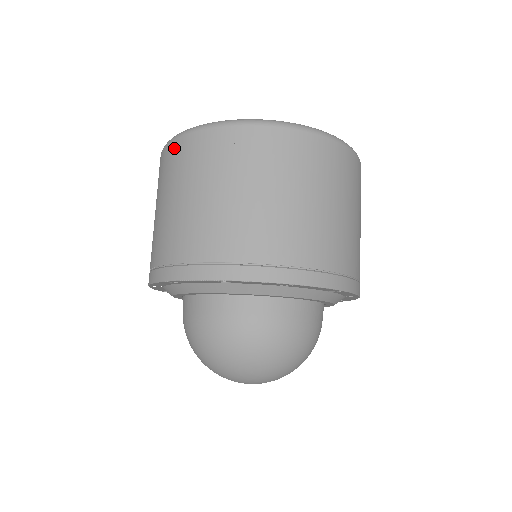
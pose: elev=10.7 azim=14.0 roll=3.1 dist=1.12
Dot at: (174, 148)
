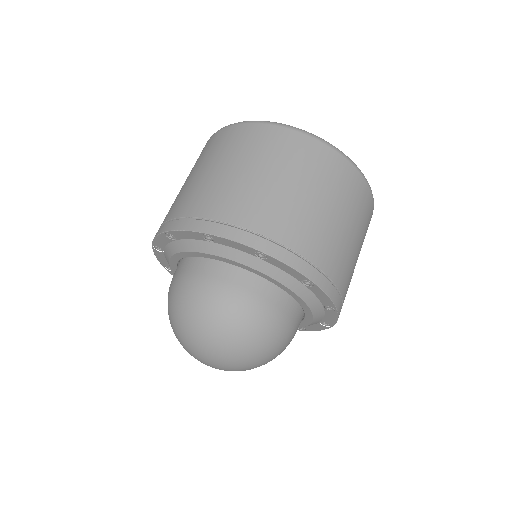
Dot at: occluded
